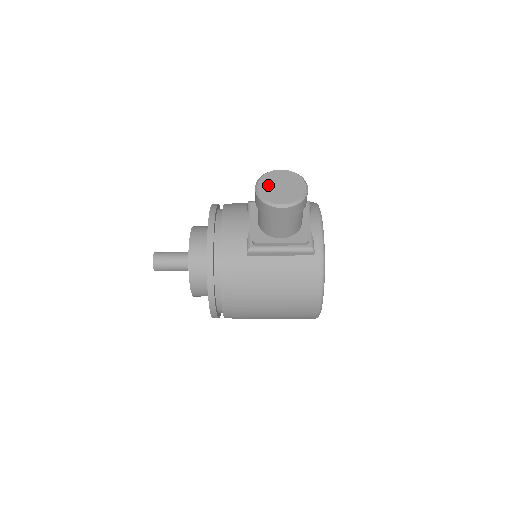
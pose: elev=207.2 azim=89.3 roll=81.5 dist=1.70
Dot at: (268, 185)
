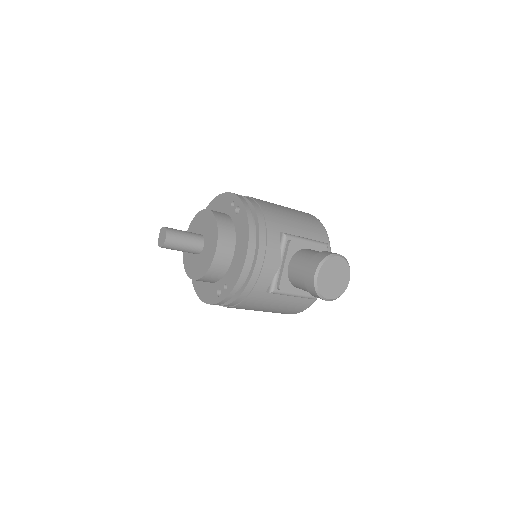
Dot at: (326, 275)
